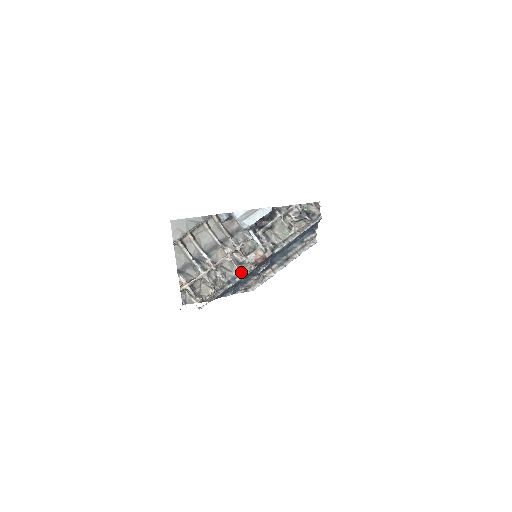
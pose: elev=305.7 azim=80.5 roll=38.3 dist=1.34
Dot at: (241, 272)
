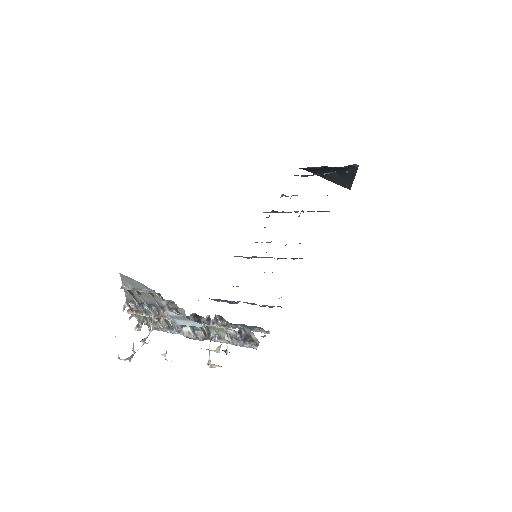
Dot at: (177, 331)
